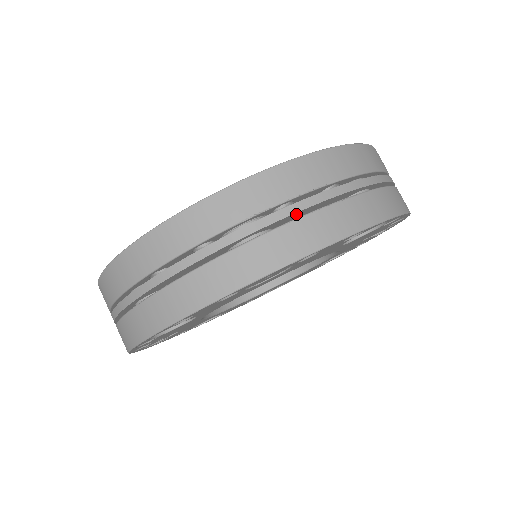
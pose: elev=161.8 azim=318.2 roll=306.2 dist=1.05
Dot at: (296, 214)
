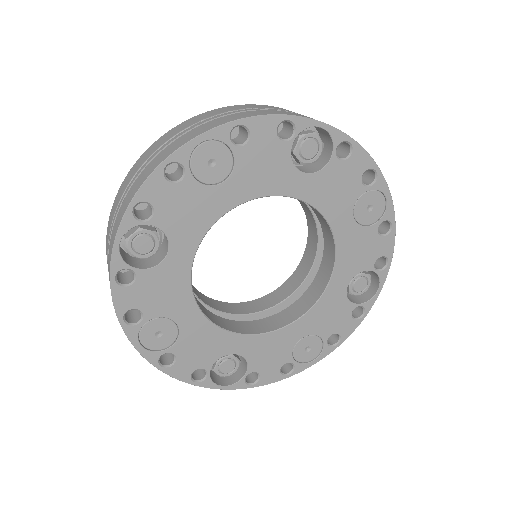
Dot at: occluded
